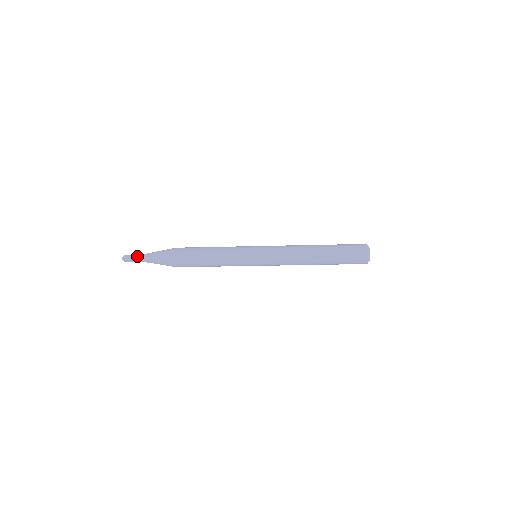
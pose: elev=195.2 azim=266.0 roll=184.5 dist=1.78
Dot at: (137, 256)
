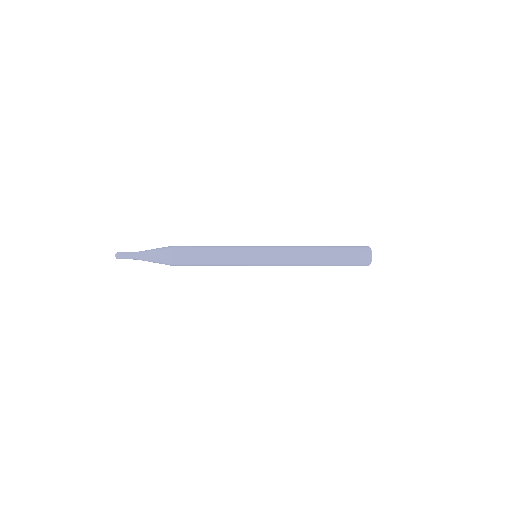
Dot at: (132, 252)
